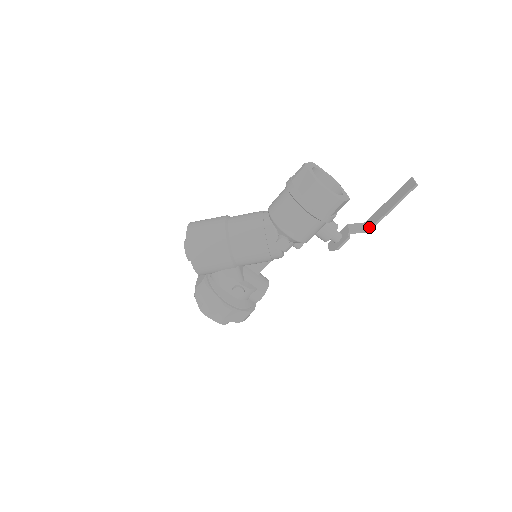
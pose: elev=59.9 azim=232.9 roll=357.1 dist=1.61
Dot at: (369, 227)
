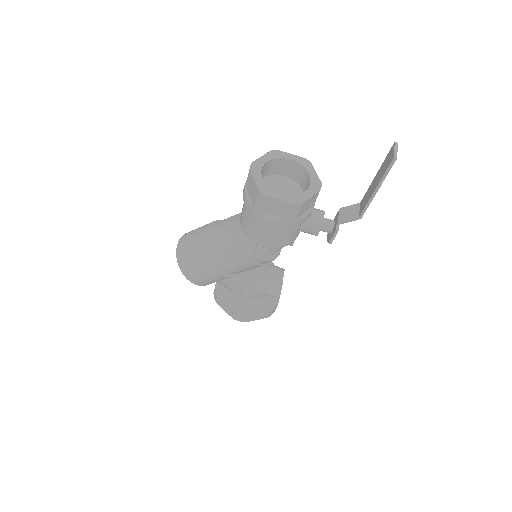
Dot at: (359, 213)
